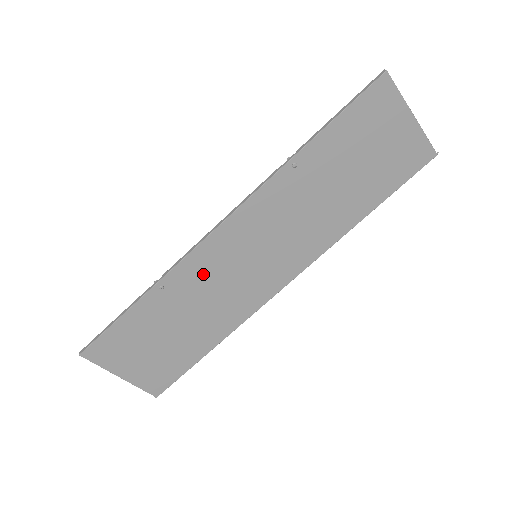
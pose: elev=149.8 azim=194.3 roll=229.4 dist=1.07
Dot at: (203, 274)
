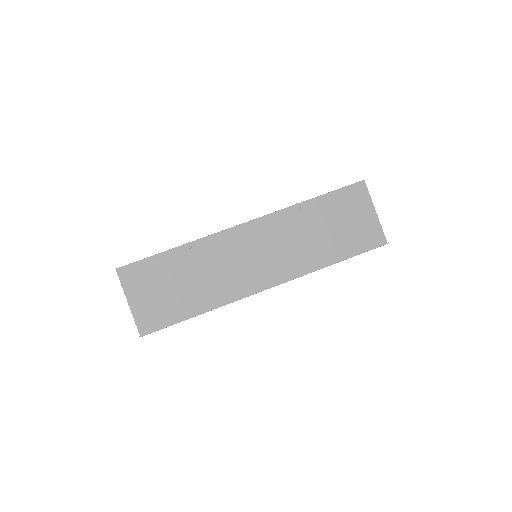
Dot at: (219, 251)
